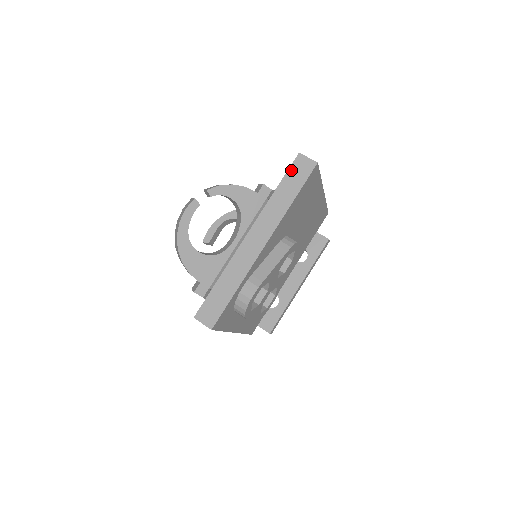
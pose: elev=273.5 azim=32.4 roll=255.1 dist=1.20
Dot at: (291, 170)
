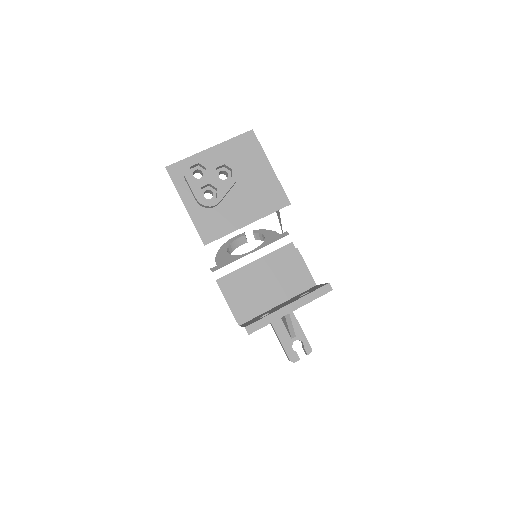
Dot at: occluded
